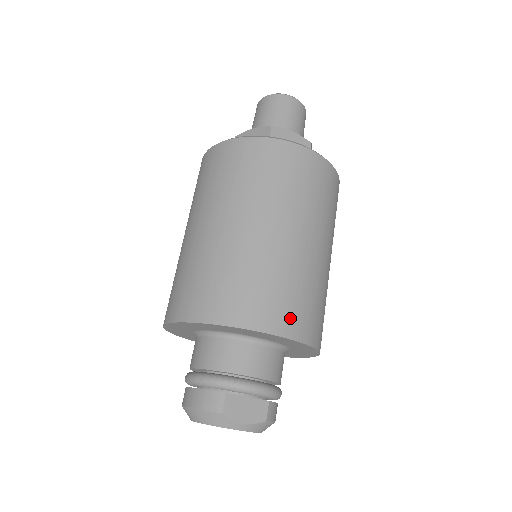
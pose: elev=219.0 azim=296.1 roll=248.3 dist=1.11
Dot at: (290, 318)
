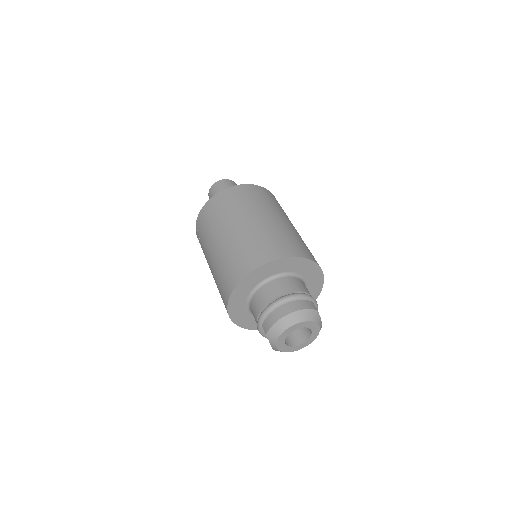
Dot at: occluded
